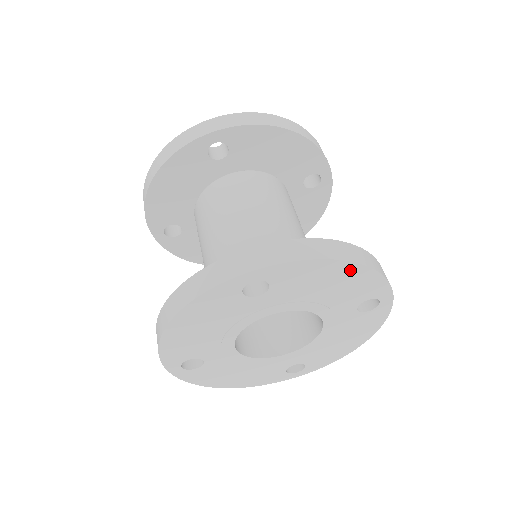
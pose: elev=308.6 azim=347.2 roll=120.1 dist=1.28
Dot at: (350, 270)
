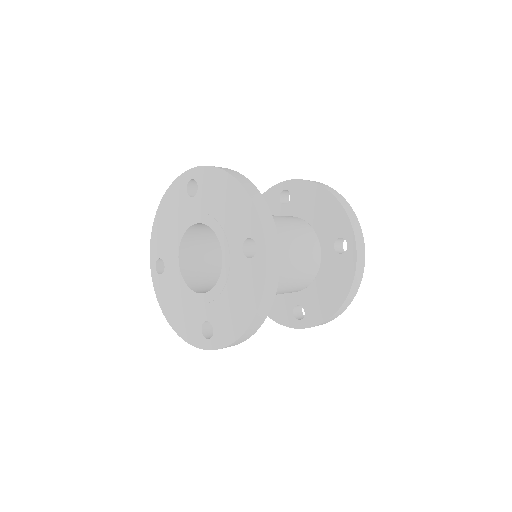
Dot at: (235, 189)
